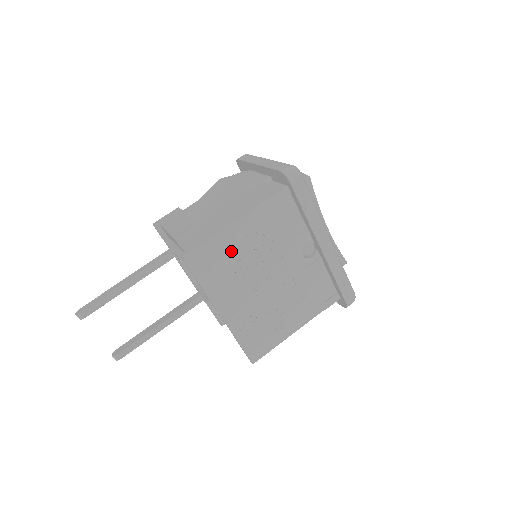
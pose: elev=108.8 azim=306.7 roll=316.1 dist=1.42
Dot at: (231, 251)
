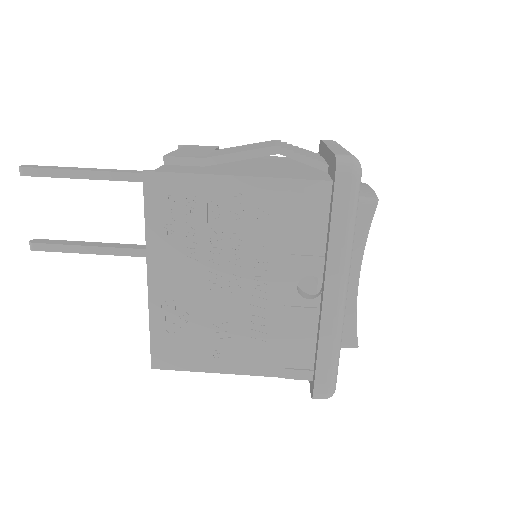
Dot at: (207, 209)
